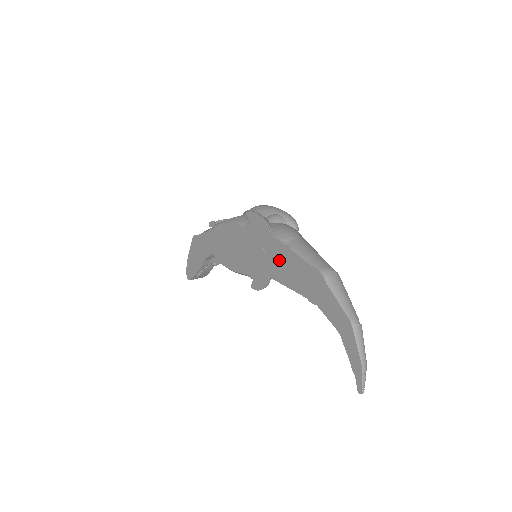
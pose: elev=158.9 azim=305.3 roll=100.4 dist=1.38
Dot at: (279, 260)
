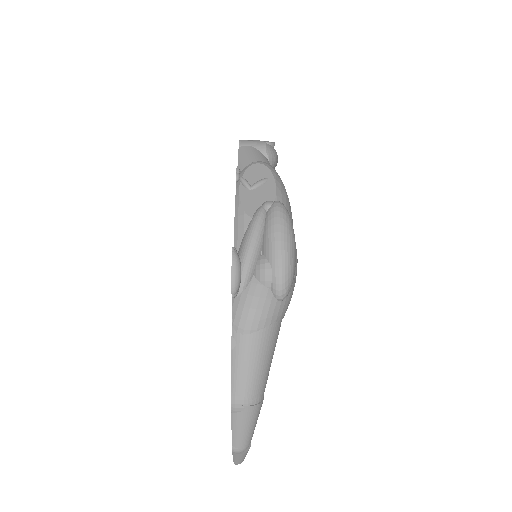
Dot at: occluded
